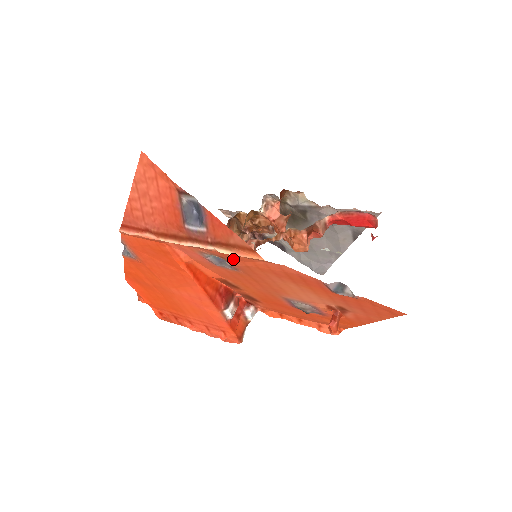
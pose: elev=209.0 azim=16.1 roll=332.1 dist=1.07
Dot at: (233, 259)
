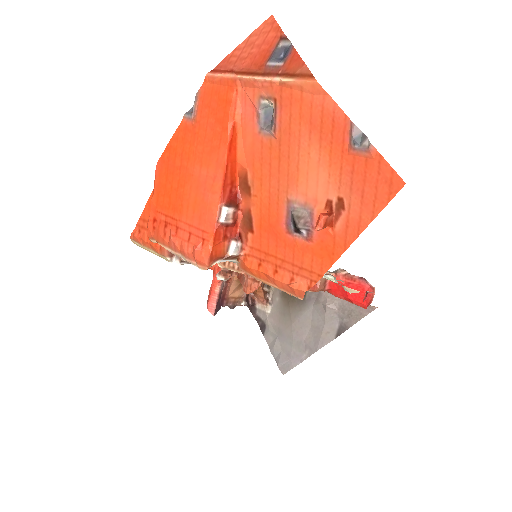
Dot at: (284, 103)
